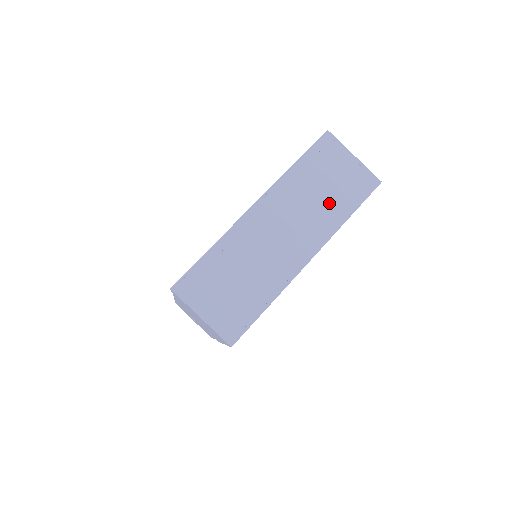
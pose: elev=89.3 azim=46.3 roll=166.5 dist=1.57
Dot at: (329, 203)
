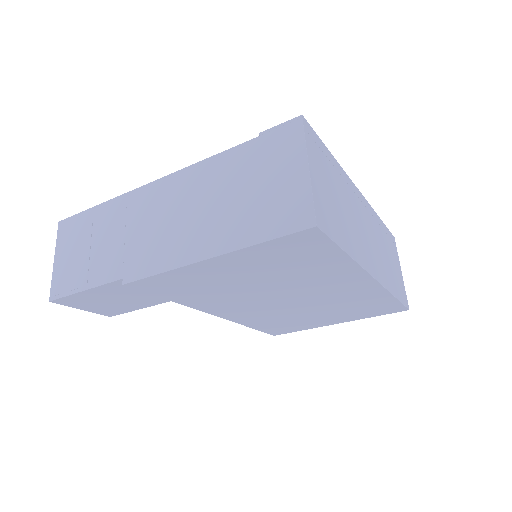
Dot at: (389, 269)
